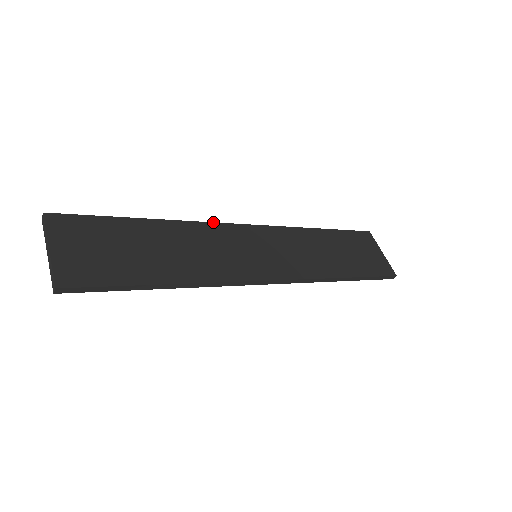
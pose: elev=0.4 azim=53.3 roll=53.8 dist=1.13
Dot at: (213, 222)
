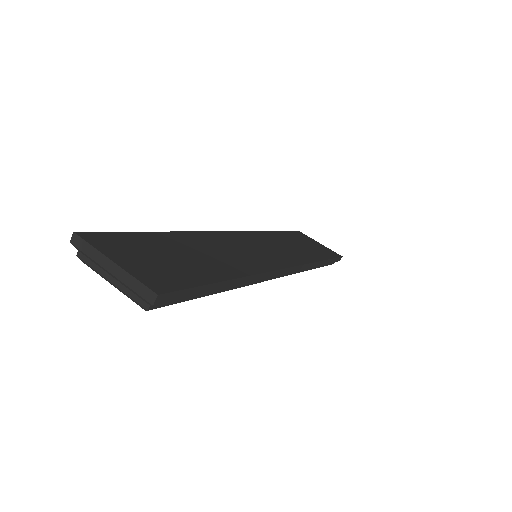
Dot at: (209, 231)
